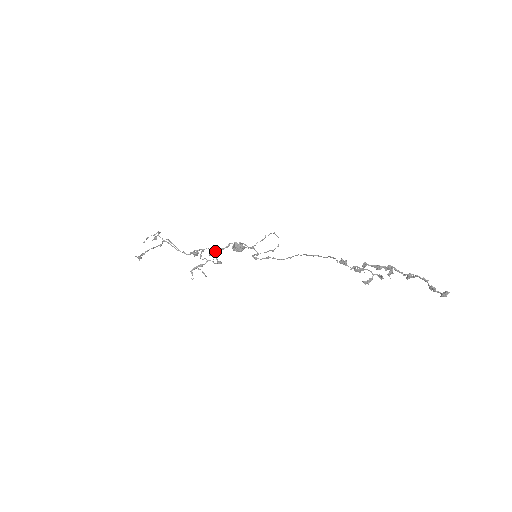
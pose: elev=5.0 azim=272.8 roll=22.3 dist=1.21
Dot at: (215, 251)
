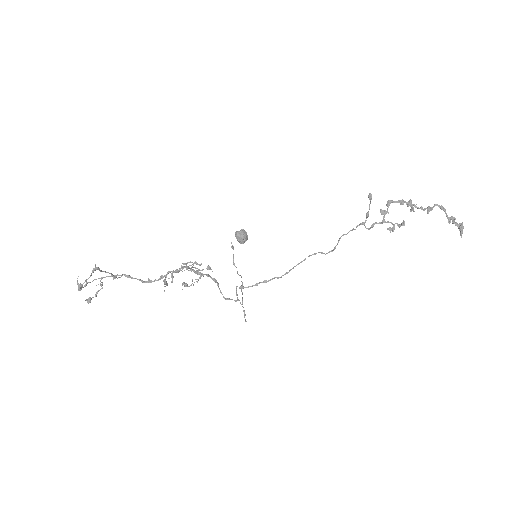
Dot at: (192, 279)
